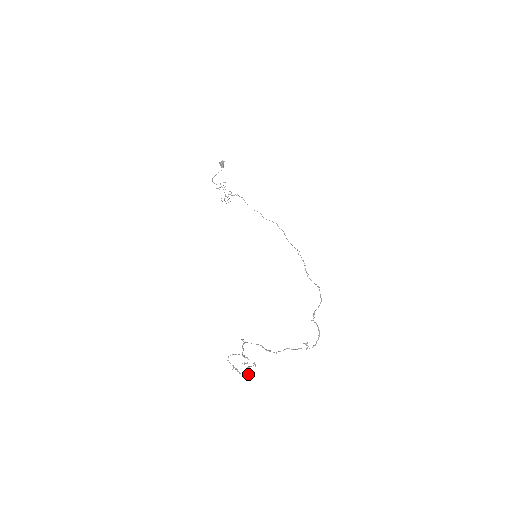
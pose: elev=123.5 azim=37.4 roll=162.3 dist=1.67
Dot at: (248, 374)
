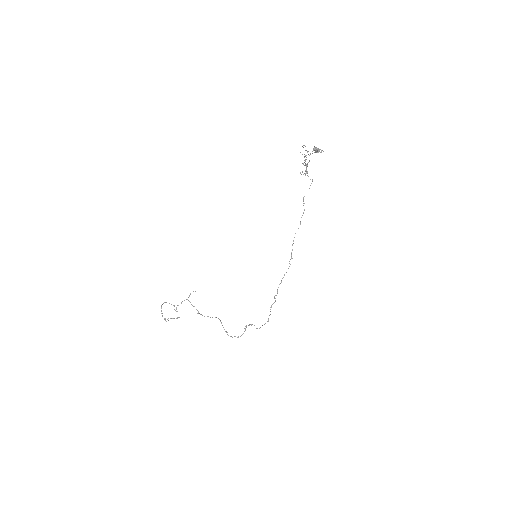
Dot at: (168, 320)
